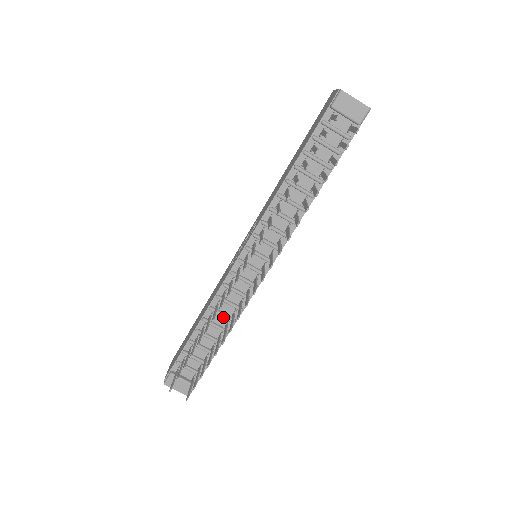
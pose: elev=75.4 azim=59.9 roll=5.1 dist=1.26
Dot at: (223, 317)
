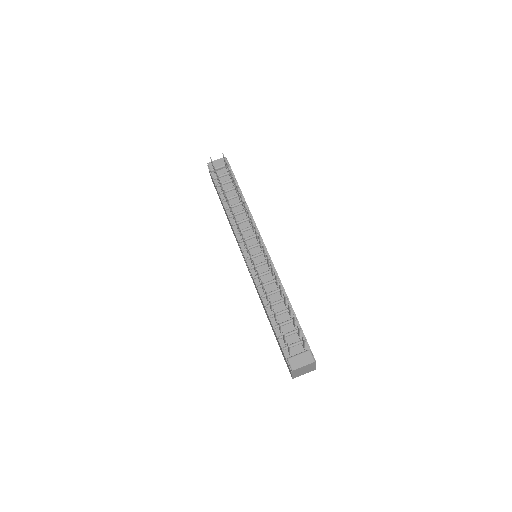
Dot at: (275, 294)
